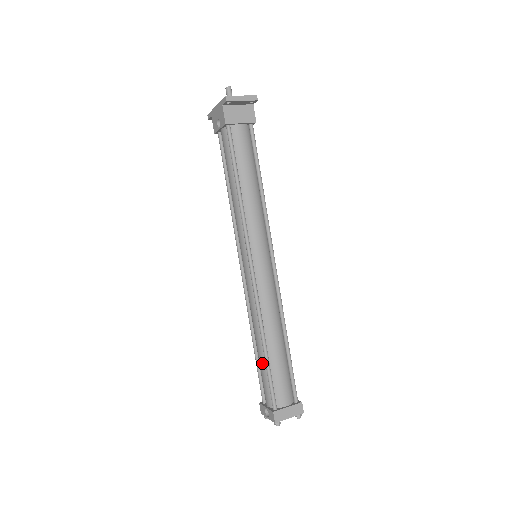
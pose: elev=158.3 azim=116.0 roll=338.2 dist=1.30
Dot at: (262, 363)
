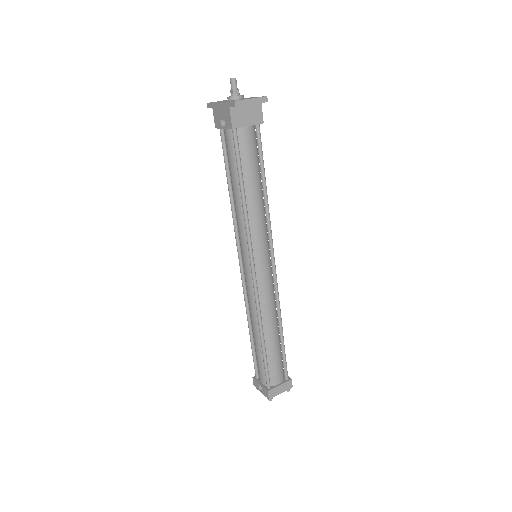
Dot at: (258, 351)
